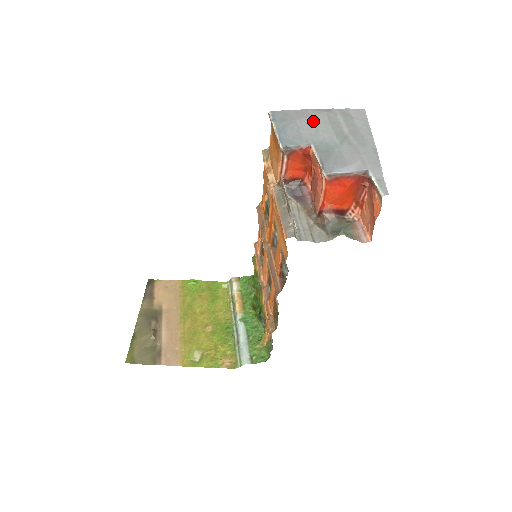
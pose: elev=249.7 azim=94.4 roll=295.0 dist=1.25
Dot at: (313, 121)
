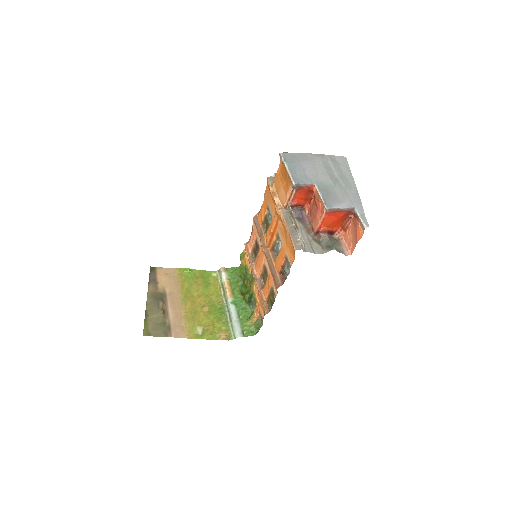
Dot at: (313, 164)
